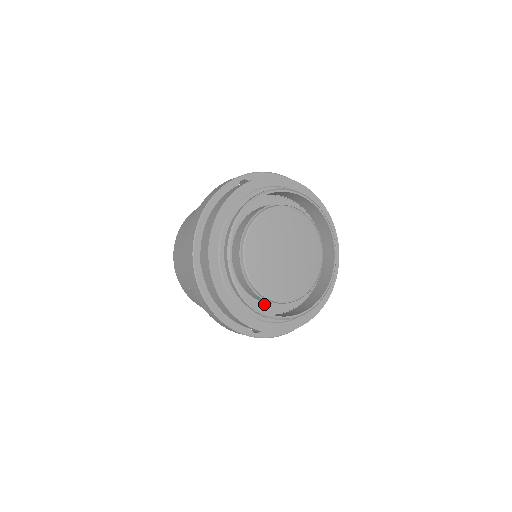
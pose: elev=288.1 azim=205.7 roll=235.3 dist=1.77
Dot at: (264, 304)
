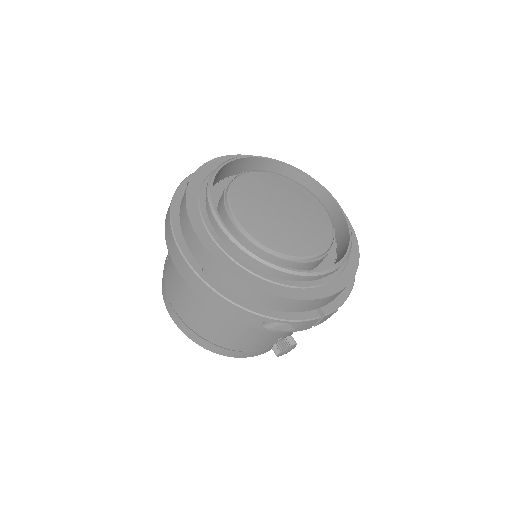
Dot at: occluded
